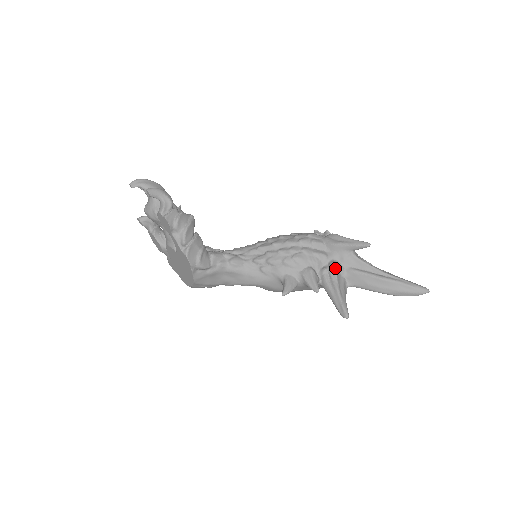
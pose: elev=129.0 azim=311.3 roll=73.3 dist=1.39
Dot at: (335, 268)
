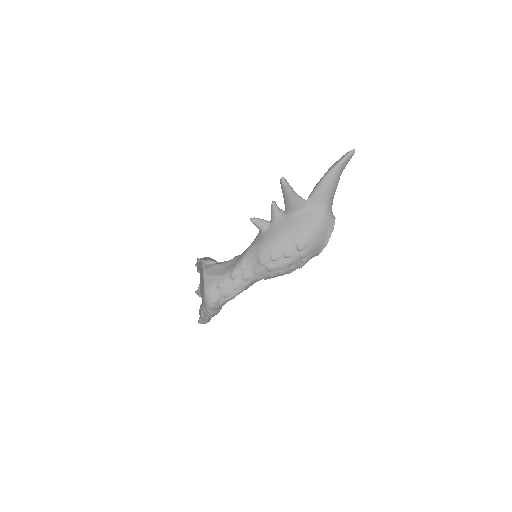
Dot at: occluded
